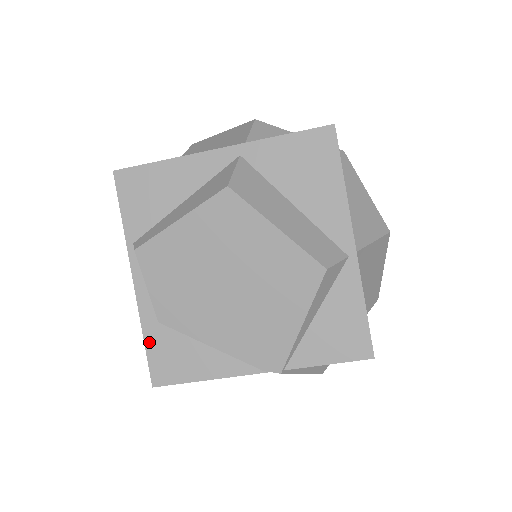
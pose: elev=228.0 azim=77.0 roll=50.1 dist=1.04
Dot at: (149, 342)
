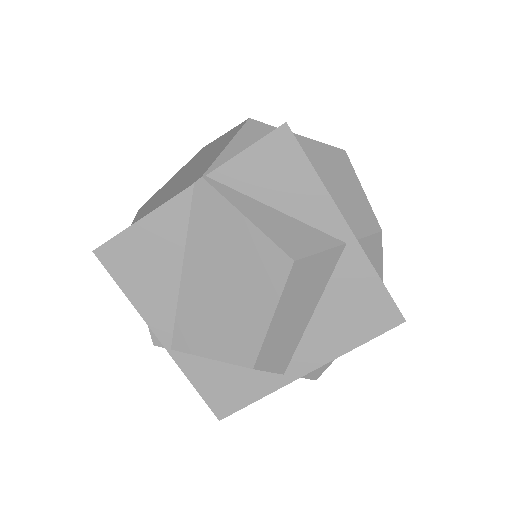
Dot at: occluded
